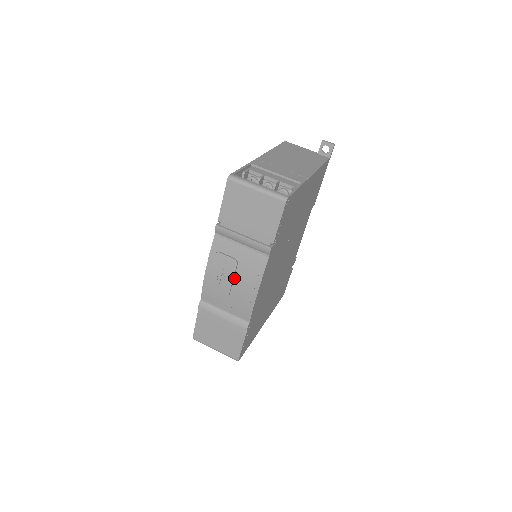
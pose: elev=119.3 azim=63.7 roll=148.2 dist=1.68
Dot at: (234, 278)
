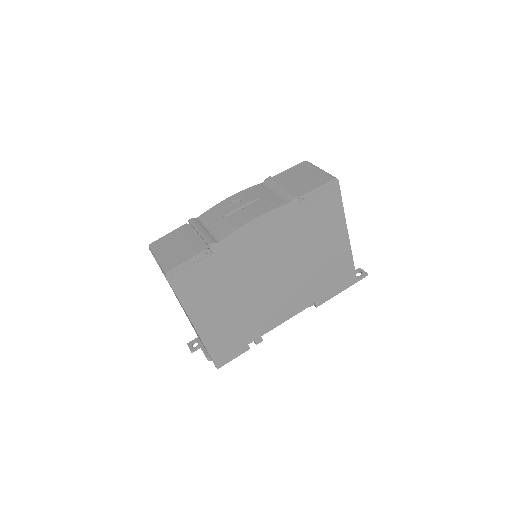
Dot at: (246, 206)
